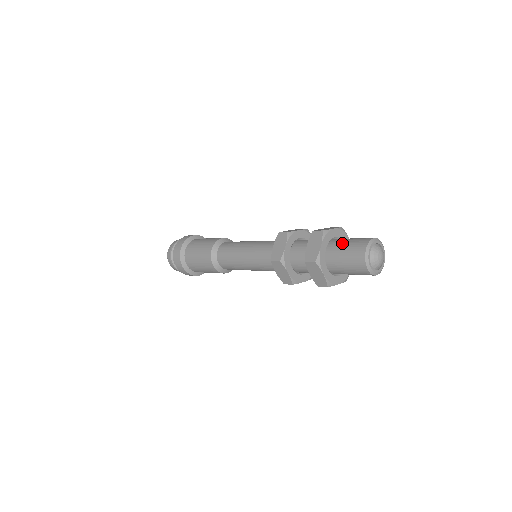
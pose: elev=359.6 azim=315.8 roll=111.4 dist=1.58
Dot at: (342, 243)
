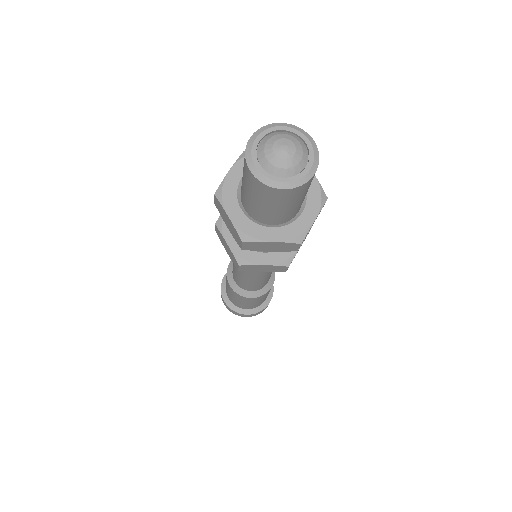
Dot at: occluded
